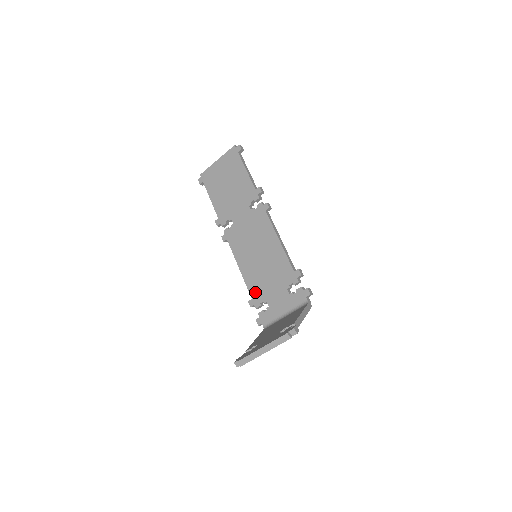
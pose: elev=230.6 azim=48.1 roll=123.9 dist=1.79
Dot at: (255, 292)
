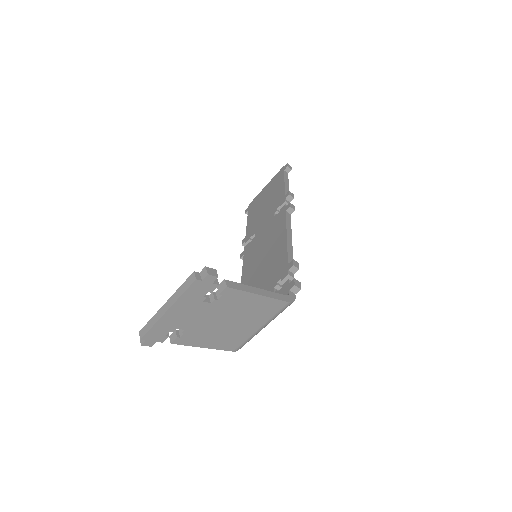
Dot at: occluded
